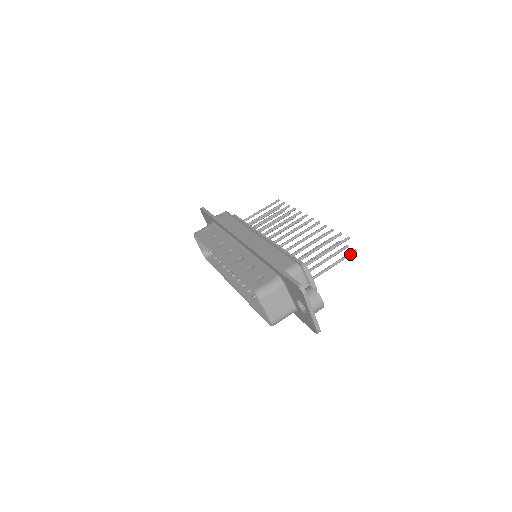
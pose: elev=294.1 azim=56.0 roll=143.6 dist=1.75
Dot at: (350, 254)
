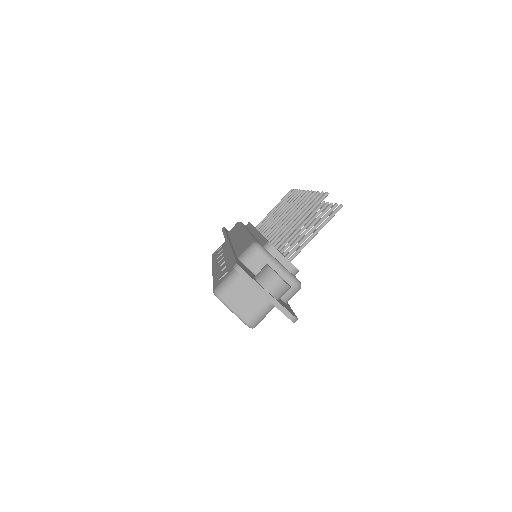
Dot at: (334, 212)
